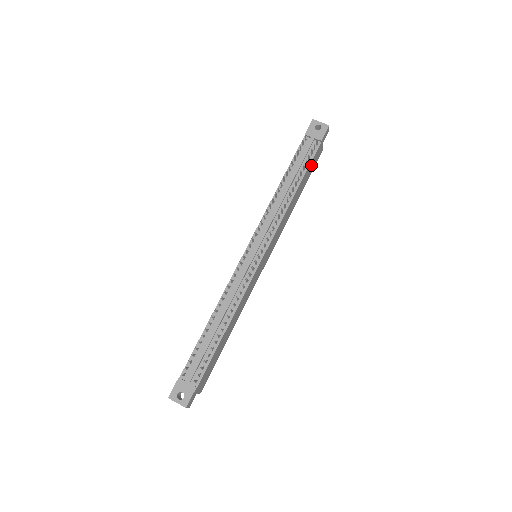
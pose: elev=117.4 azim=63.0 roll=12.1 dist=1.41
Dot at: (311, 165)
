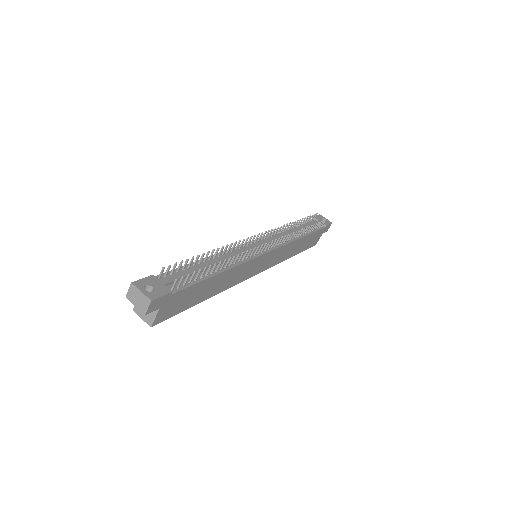
Dot at: (313, 237)
